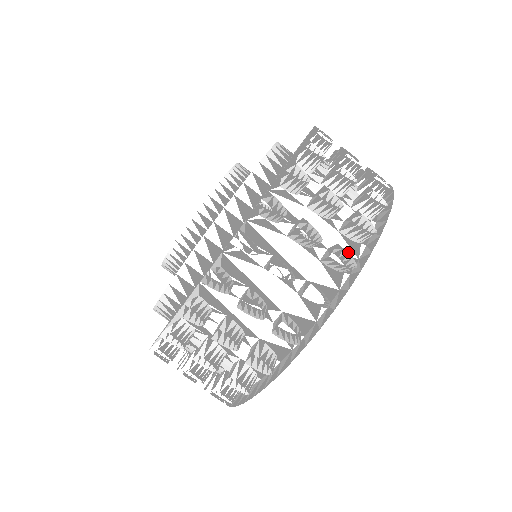
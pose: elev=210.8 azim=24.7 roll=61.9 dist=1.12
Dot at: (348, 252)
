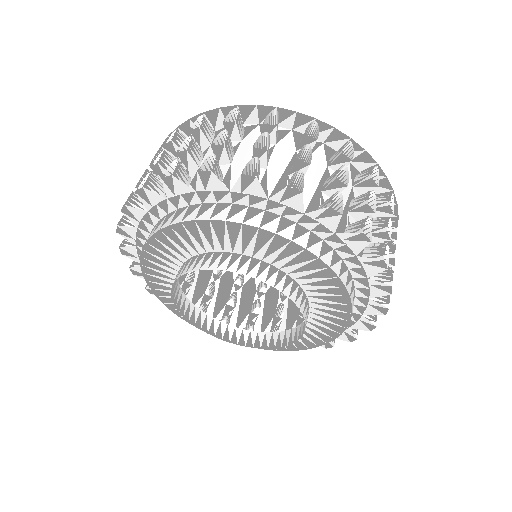
Dot at: occluded
